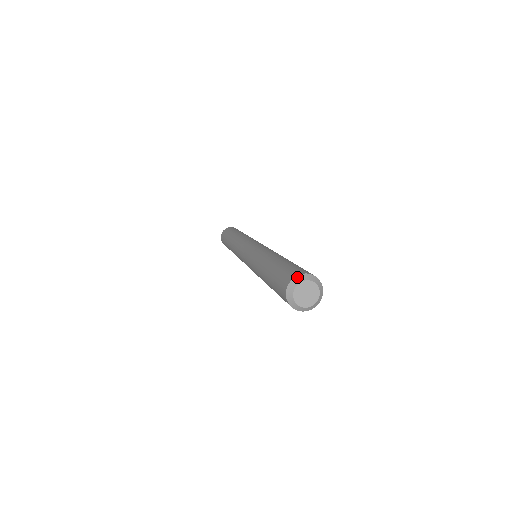
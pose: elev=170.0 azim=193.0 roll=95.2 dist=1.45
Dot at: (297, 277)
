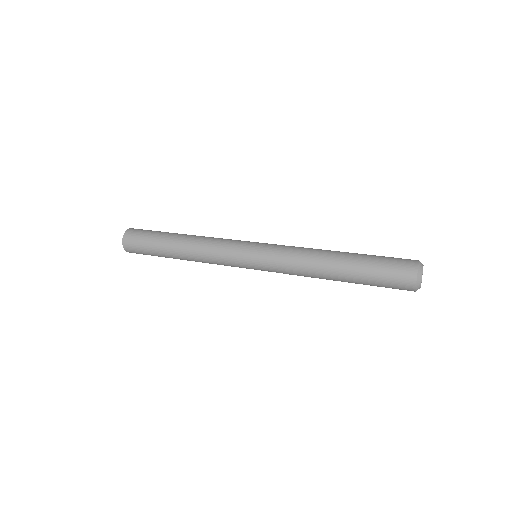
Dot at: (419, 273)
